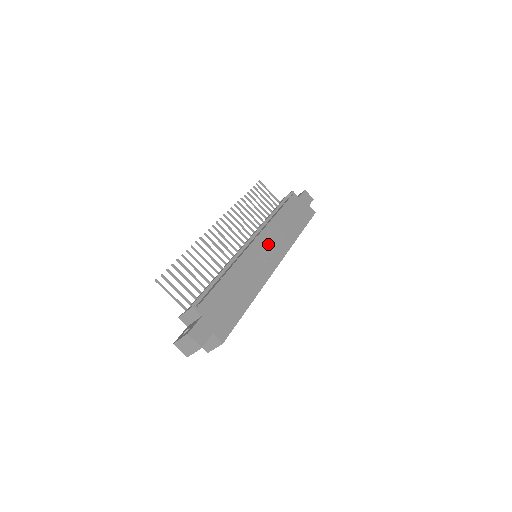
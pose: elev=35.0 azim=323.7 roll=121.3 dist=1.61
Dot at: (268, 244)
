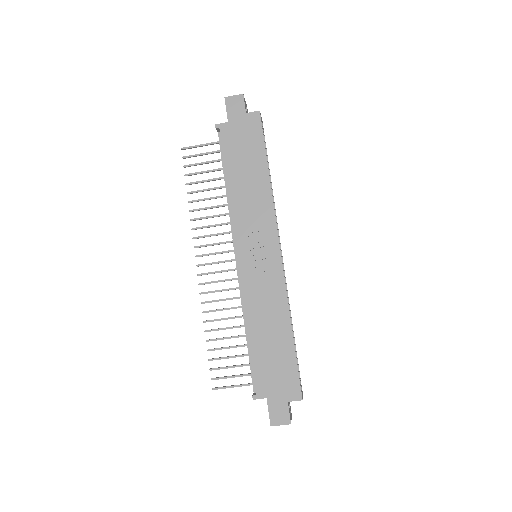
Dot at: (252, 241)
